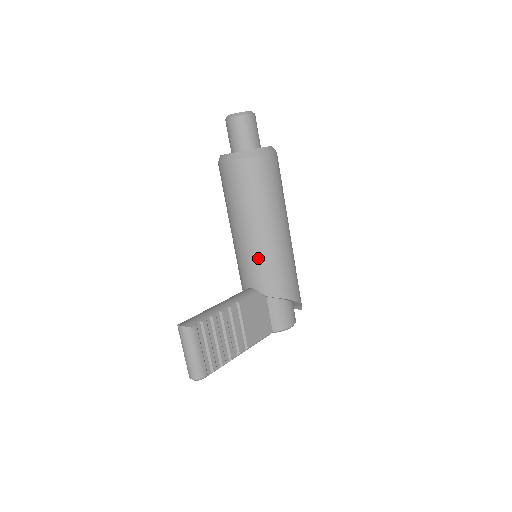
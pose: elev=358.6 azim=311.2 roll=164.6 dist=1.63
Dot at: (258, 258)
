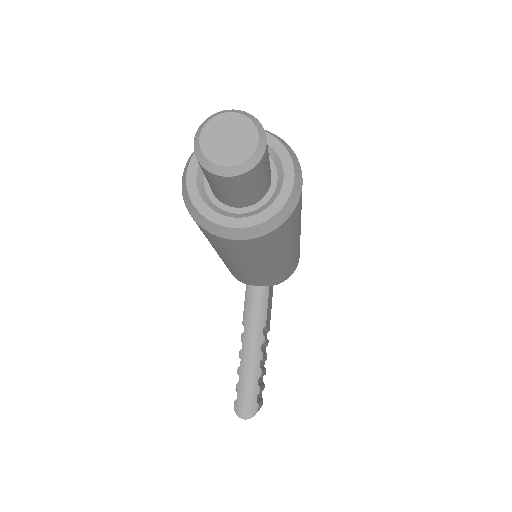
Dot at: (274, 275)
